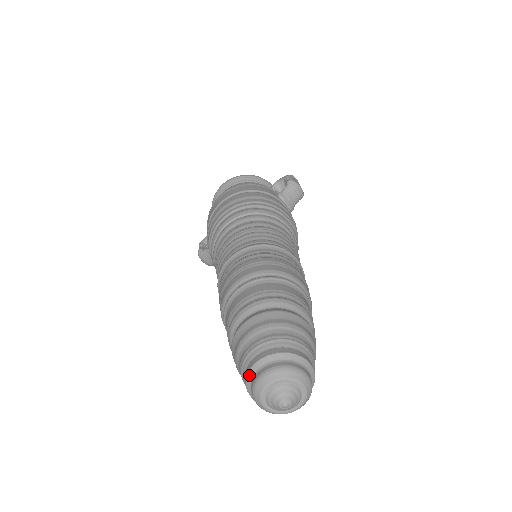
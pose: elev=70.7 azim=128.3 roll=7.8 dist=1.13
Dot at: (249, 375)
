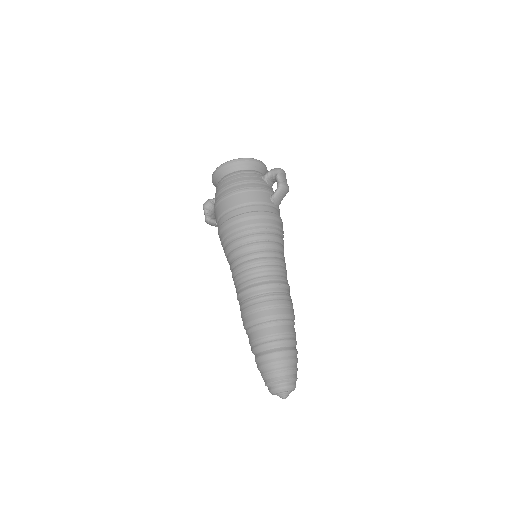
Dot at: (268, 385)
